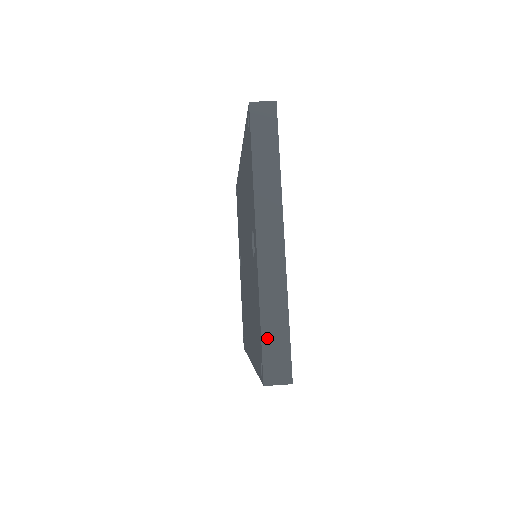
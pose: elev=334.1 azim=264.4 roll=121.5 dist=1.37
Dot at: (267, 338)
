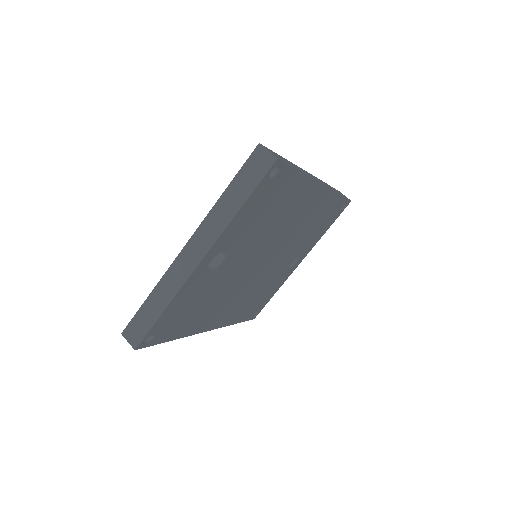
Dot at: (143, 310)
